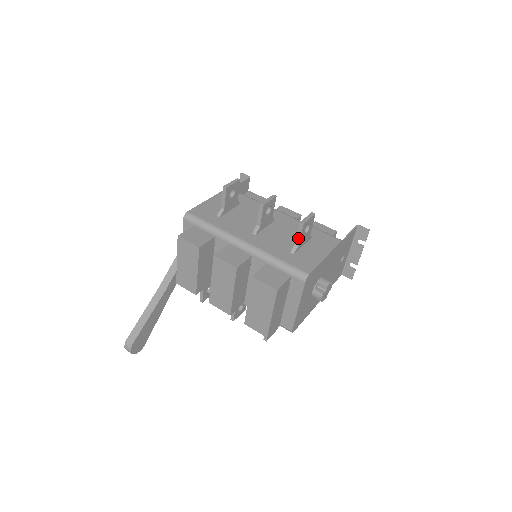
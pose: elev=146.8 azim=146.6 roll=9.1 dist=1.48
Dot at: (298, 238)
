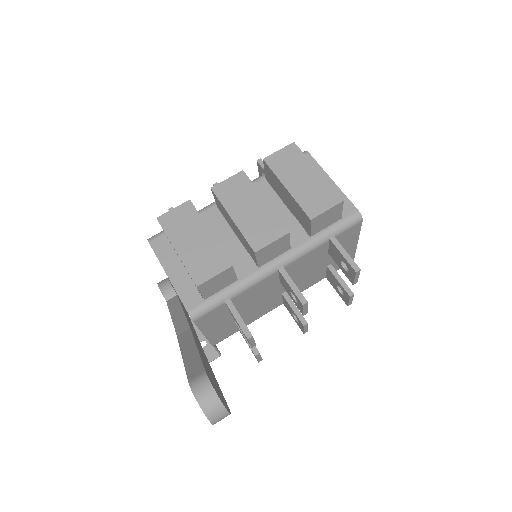
Dot at: occluded
